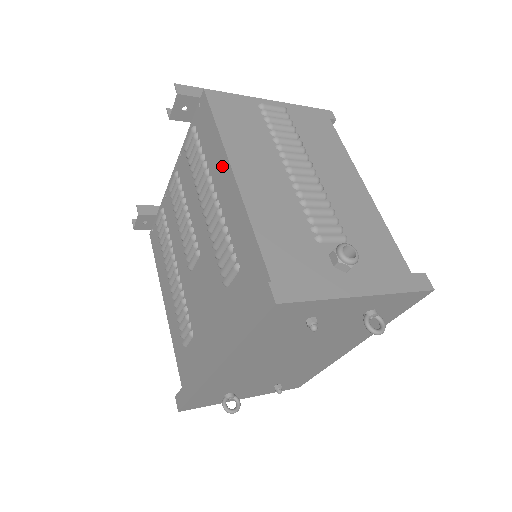
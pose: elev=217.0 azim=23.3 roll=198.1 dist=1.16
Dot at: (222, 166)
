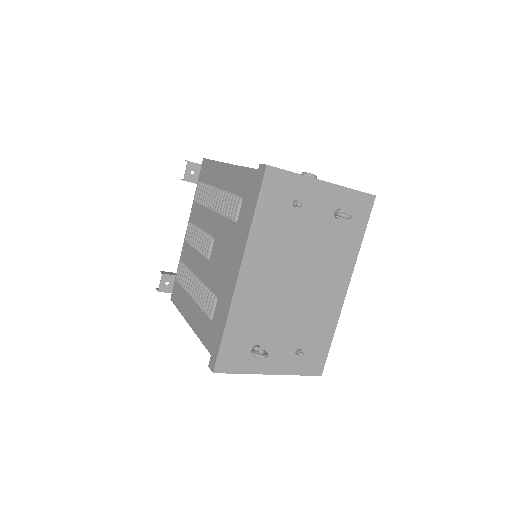
Dot at: (221, 171)
